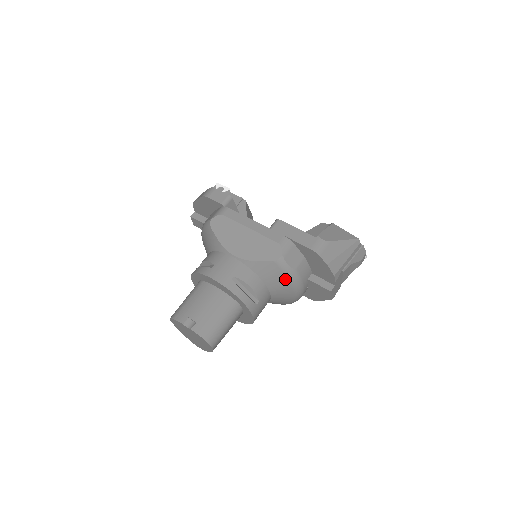
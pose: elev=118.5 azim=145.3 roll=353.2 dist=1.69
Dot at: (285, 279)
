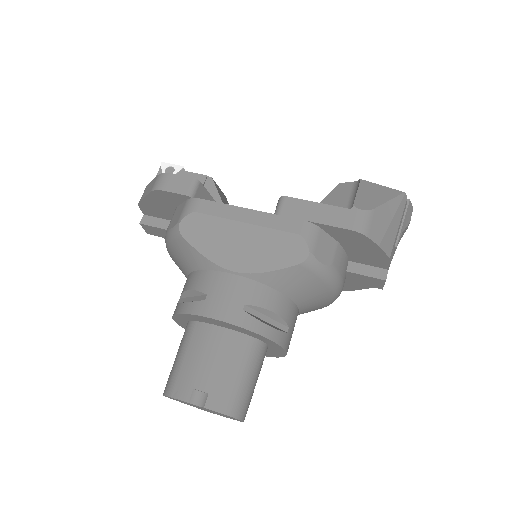
Dot at: (319, 284)
